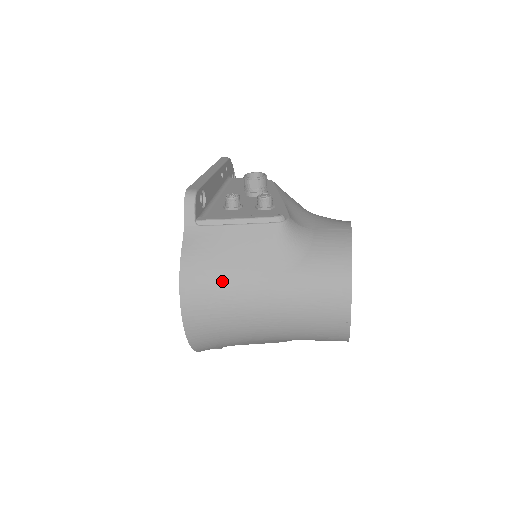
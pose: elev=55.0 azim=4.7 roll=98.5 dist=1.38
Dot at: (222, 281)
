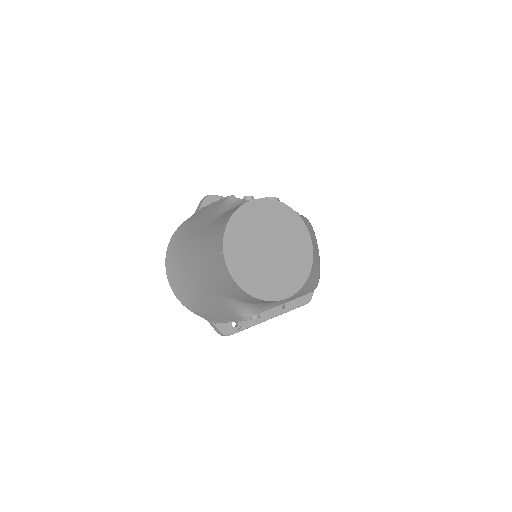
Dot at: (187, 235)
